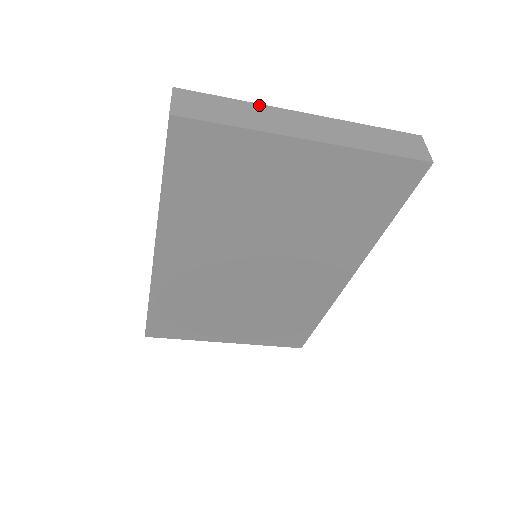
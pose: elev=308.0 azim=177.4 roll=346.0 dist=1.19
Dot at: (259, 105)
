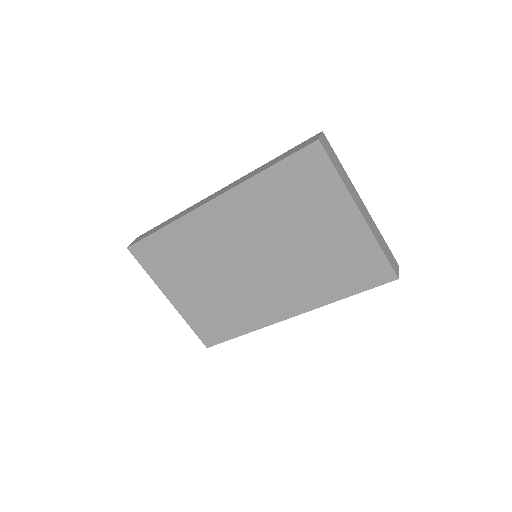
Dot at: occluded
